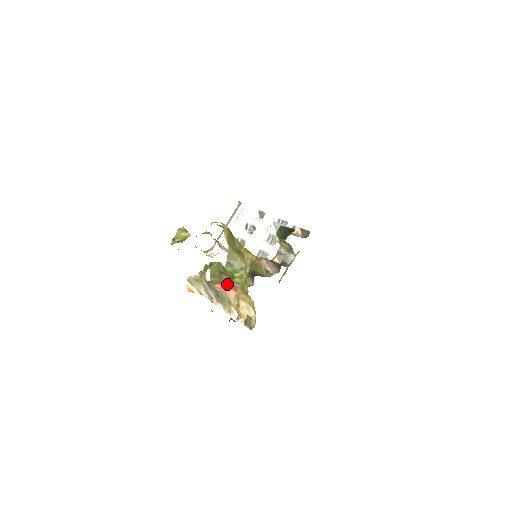
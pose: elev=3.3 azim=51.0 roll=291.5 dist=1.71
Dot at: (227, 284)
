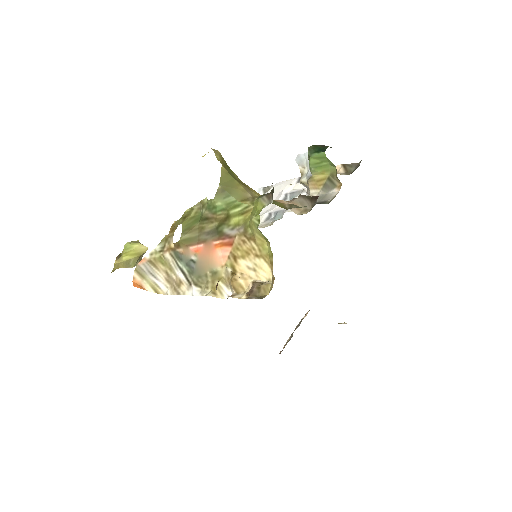
Dot at: (213, 239)
